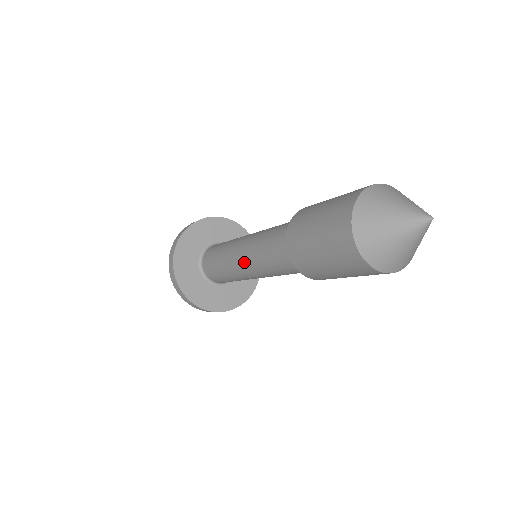
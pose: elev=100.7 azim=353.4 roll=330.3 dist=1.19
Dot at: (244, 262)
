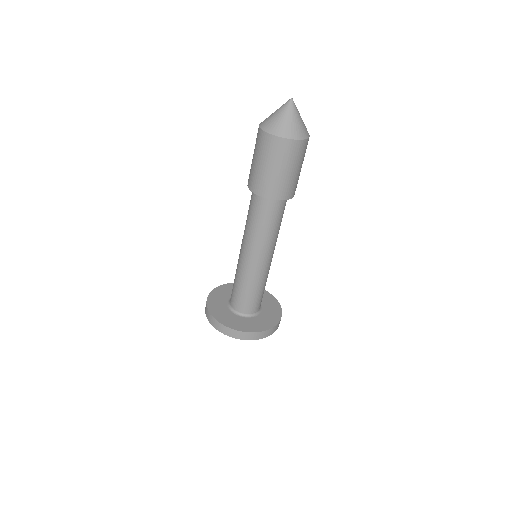
Dot at: (244, 250)
